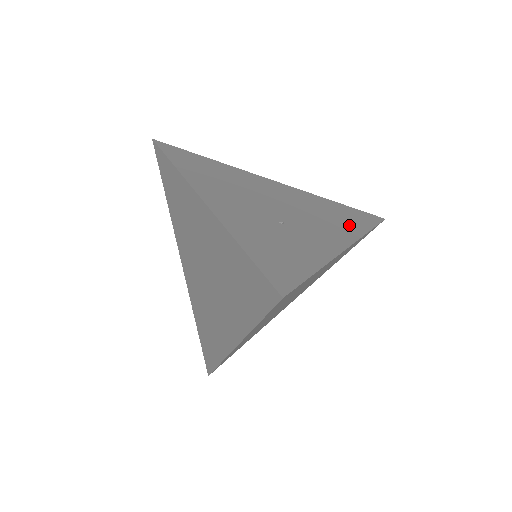
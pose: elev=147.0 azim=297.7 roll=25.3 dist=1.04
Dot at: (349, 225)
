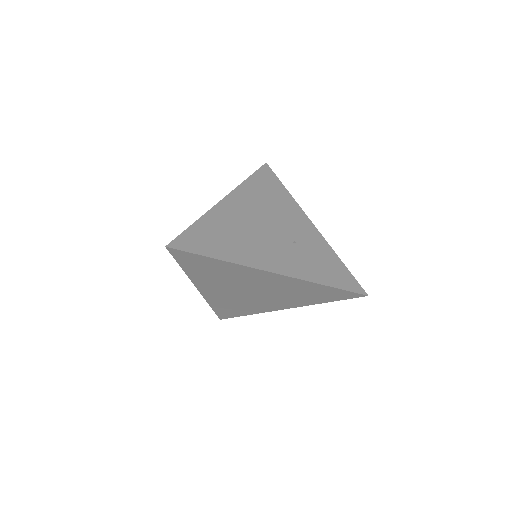
Dot at: (284, 199)
